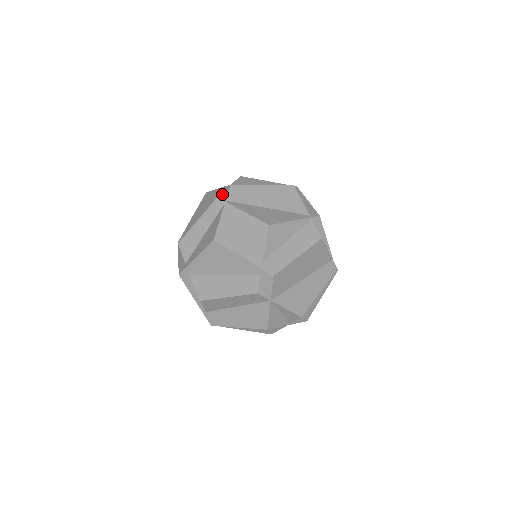
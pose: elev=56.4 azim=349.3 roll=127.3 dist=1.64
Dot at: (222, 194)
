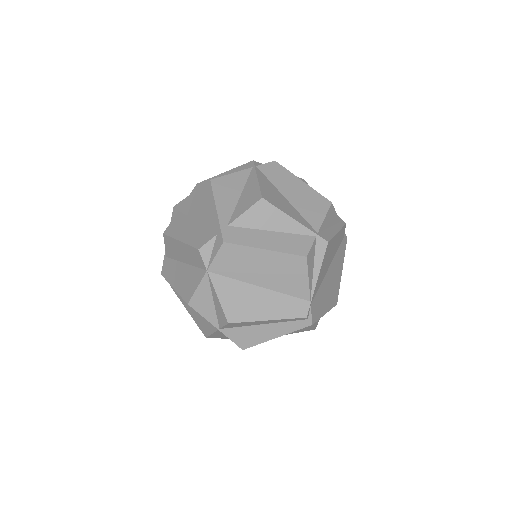
Dot at: occluded
